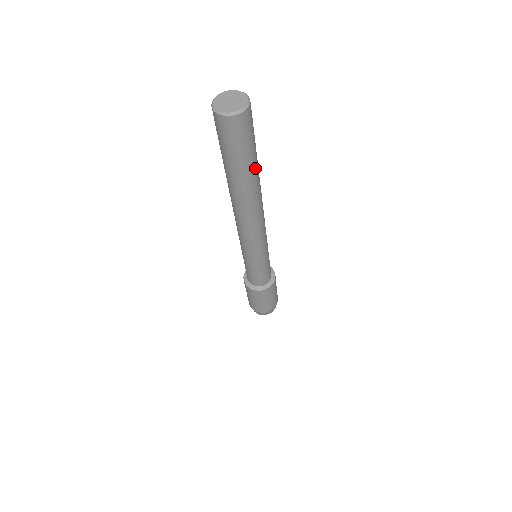
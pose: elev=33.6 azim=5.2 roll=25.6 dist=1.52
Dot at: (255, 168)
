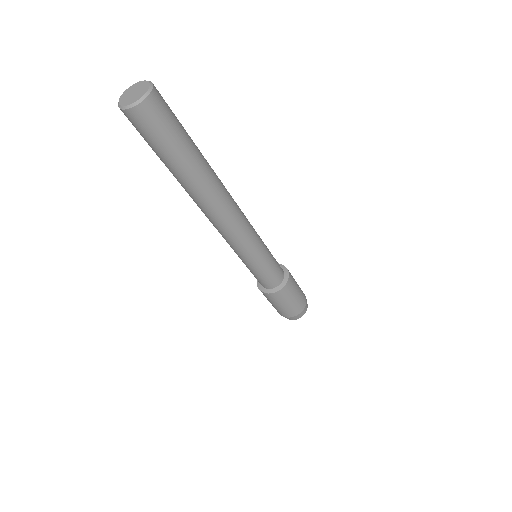
Dot at: (198, 150)
